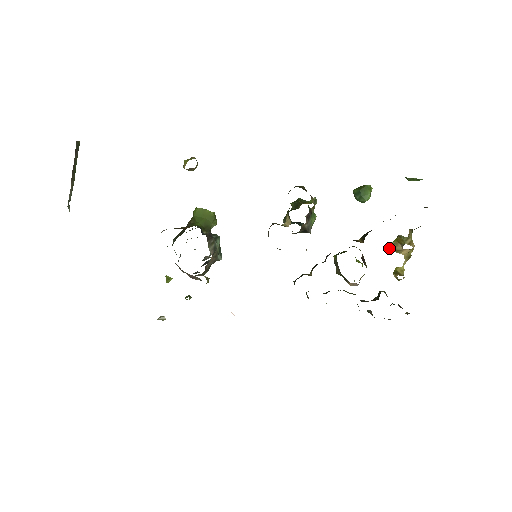
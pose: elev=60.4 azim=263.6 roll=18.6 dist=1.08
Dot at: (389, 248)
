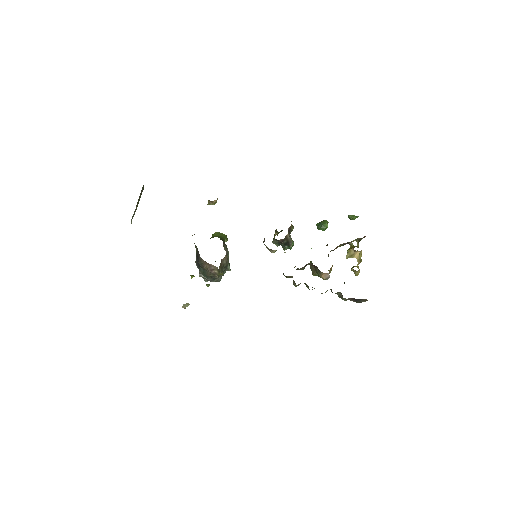
Dot at: (346, 256)
